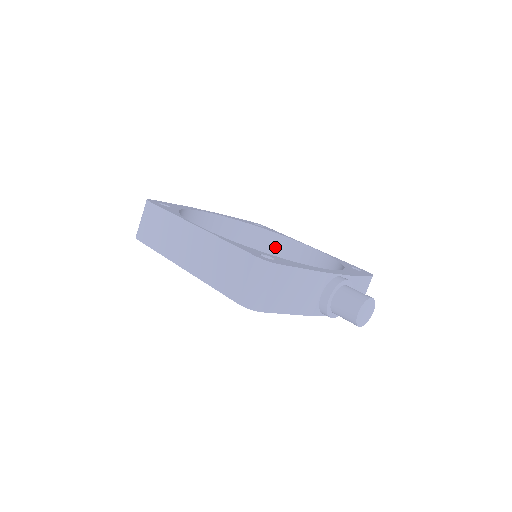
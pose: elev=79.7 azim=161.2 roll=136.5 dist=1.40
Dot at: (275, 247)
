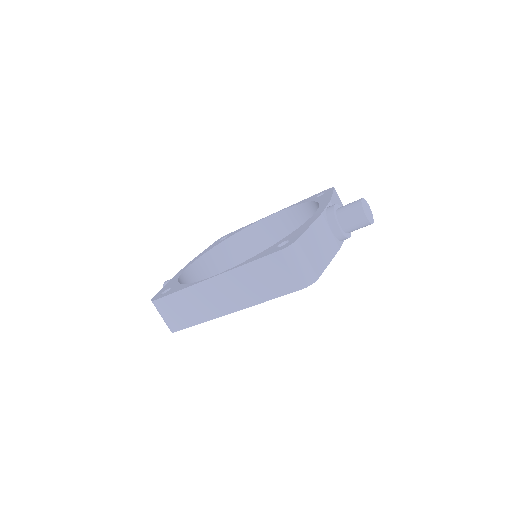
Dot at: (250, 240)
